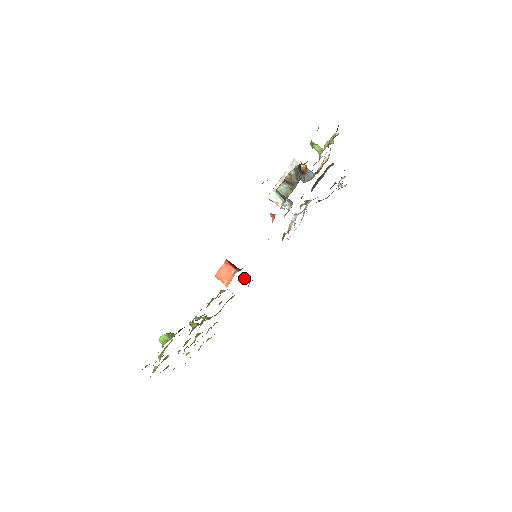
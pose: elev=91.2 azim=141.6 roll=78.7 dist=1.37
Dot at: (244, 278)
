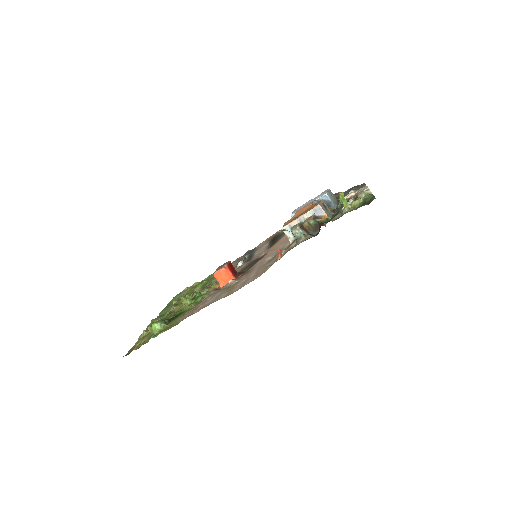
Dot at: (240, 263)
